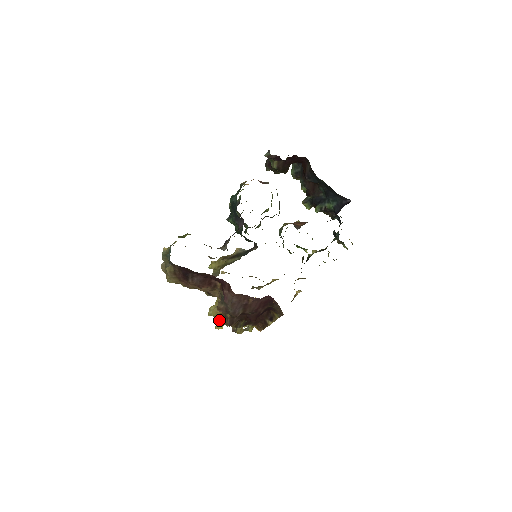
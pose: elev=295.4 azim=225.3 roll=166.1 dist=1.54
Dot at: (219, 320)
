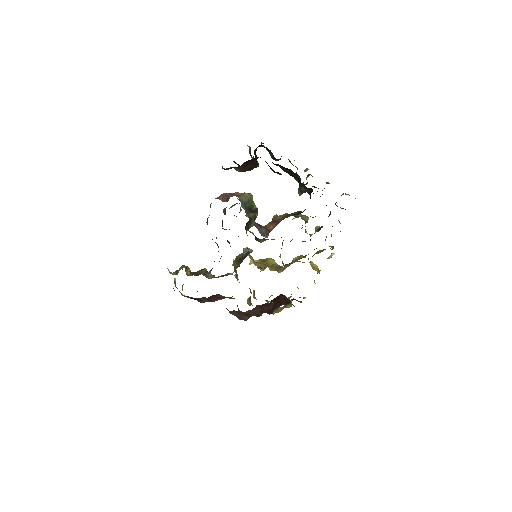
Dot at: occluded
